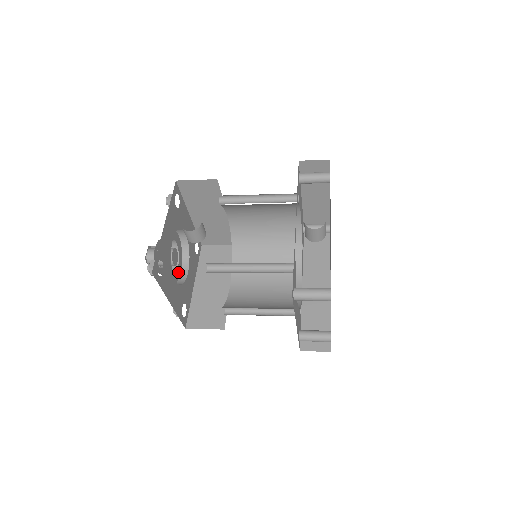
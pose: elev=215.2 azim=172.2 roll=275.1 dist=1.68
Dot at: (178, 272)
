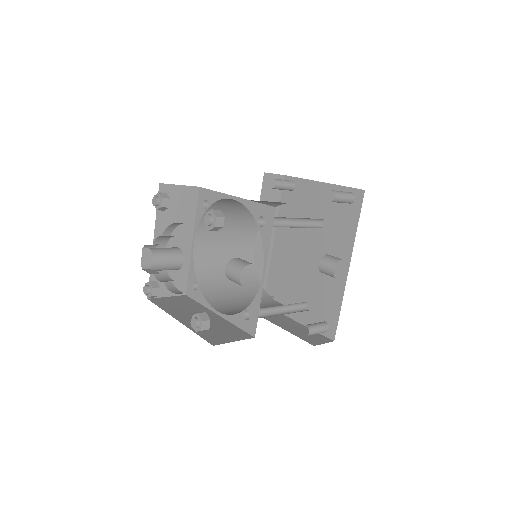
Dot at: occluded
